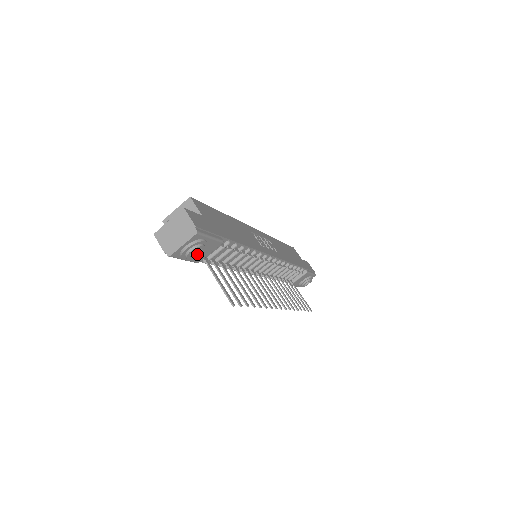
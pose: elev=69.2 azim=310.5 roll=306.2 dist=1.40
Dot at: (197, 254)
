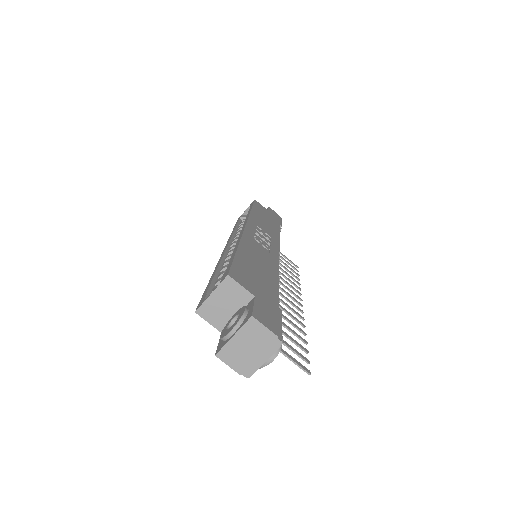
Dot at: occluded
